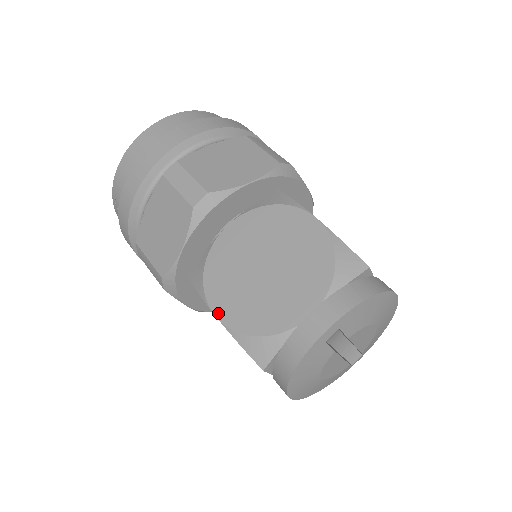
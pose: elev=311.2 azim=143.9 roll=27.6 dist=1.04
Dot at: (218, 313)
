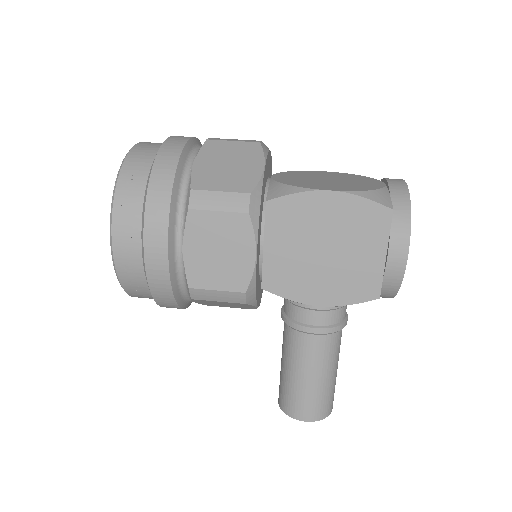
Dot at: (330, 189)
